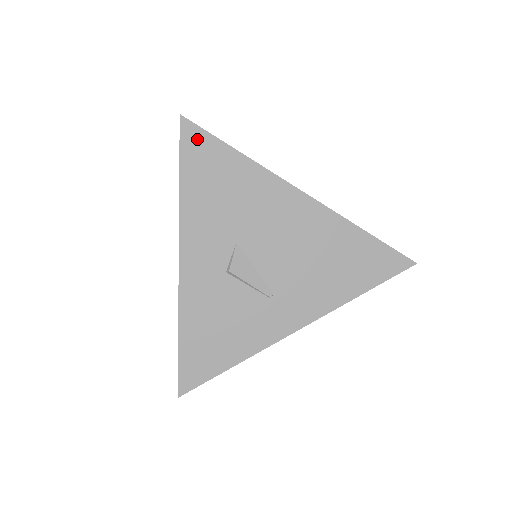
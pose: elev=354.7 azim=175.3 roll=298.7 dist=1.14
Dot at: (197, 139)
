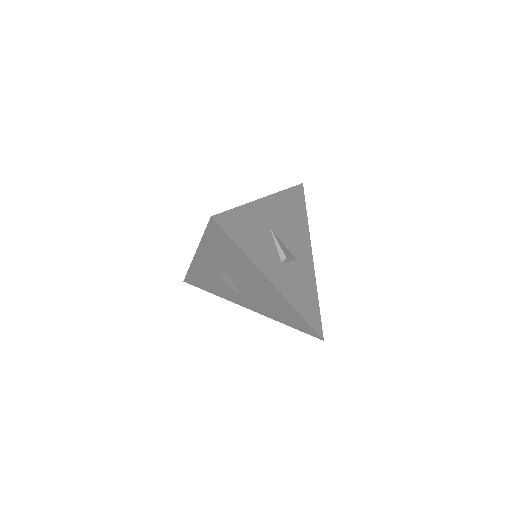
Dot at: (218, 231)
